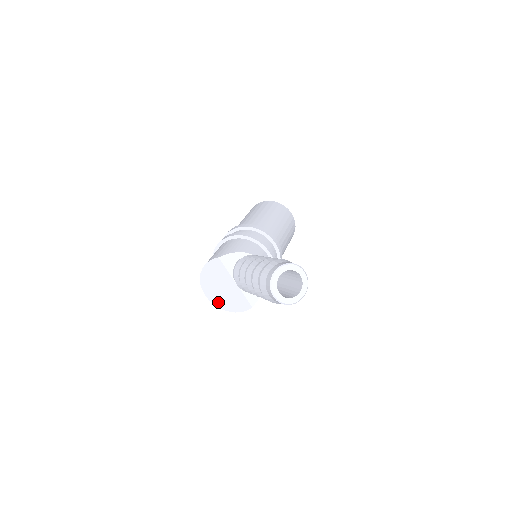
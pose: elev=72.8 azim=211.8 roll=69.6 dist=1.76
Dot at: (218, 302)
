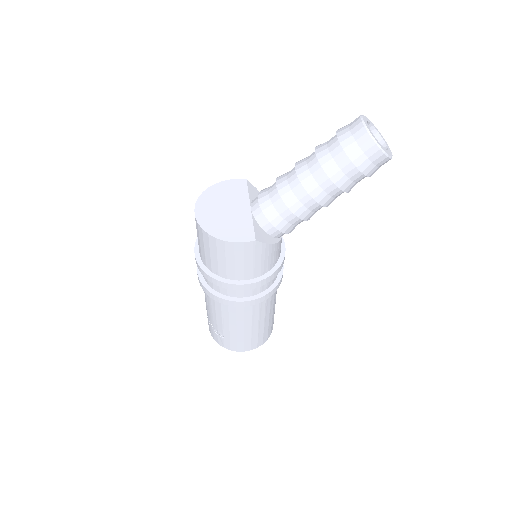
Dot at: (207, 223)
